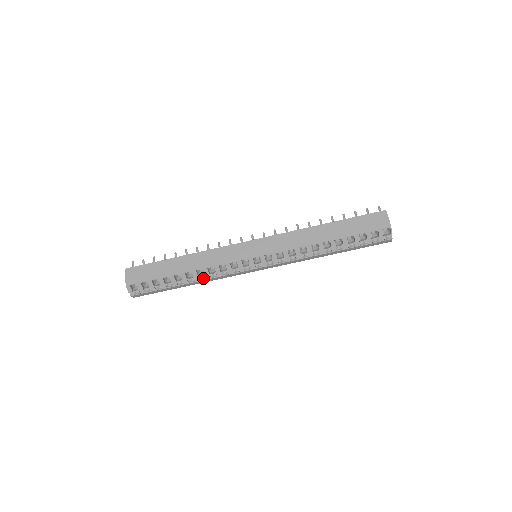
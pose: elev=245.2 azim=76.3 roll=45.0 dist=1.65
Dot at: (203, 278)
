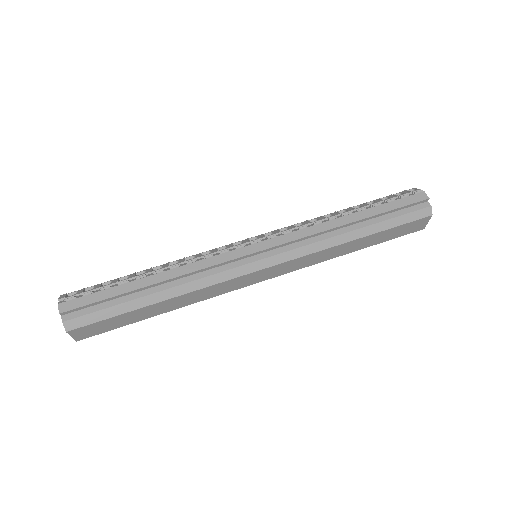
Dot at: (176, 268)
